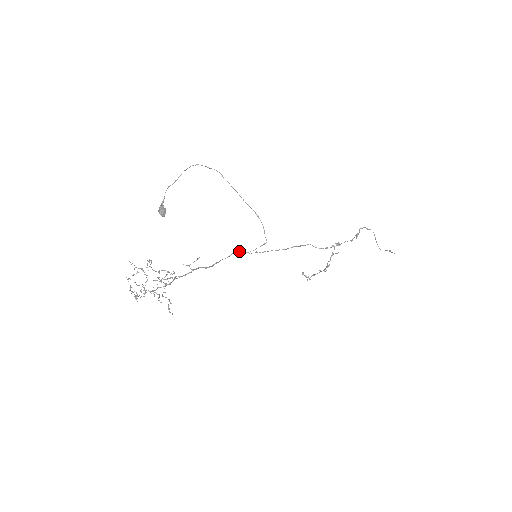
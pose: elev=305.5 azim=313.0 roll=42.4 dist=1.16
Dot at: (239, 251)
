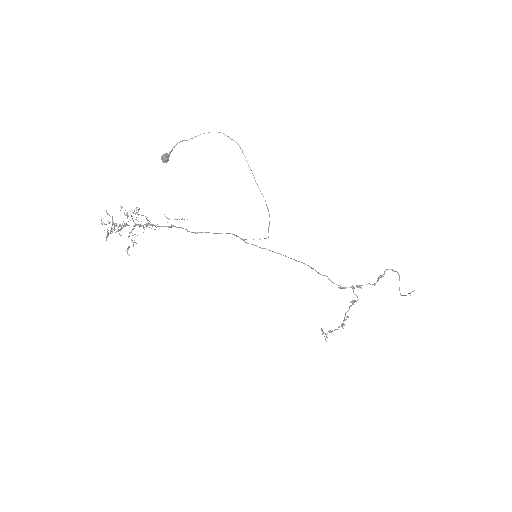
Dot at: (234, 235)
